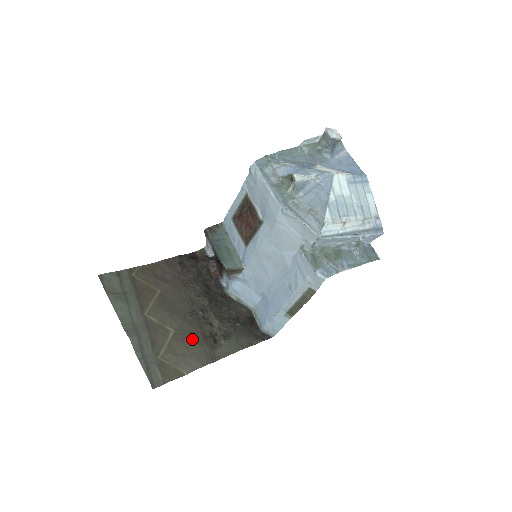
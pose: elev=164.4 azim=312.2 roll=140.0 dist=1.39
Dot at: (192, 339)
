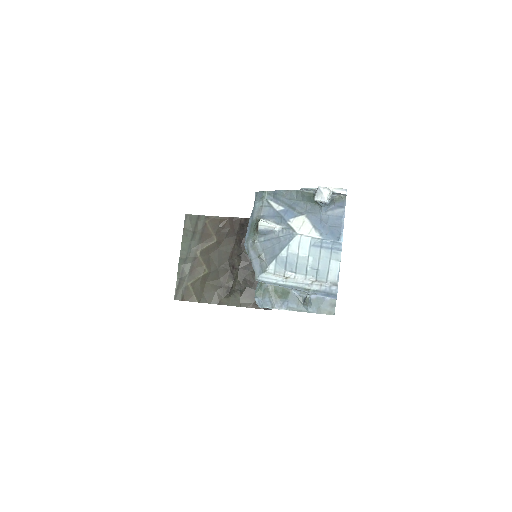
Dot at: (213, 283)
